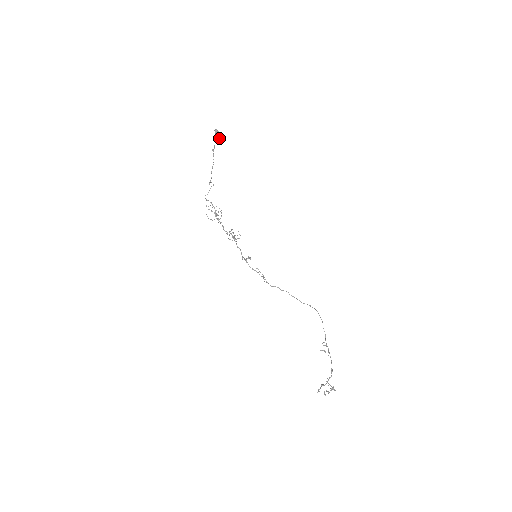
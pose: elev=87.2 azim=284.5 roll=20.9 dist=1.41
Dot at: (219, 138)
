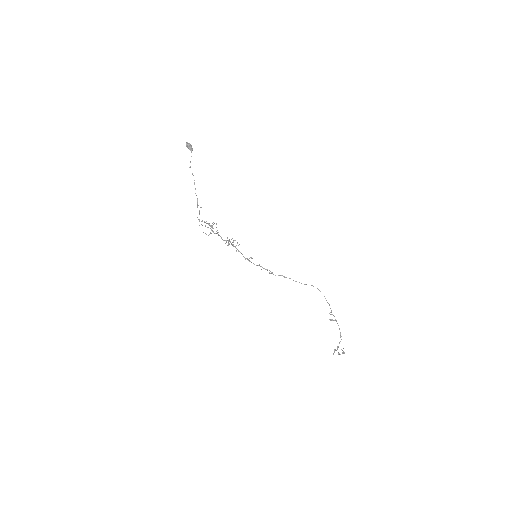
Dot at: (192, 150)
